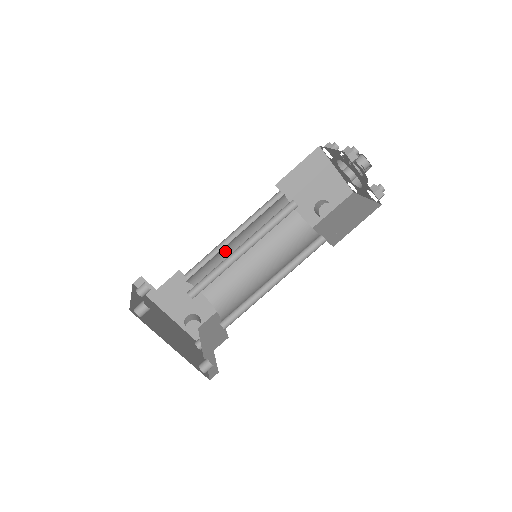
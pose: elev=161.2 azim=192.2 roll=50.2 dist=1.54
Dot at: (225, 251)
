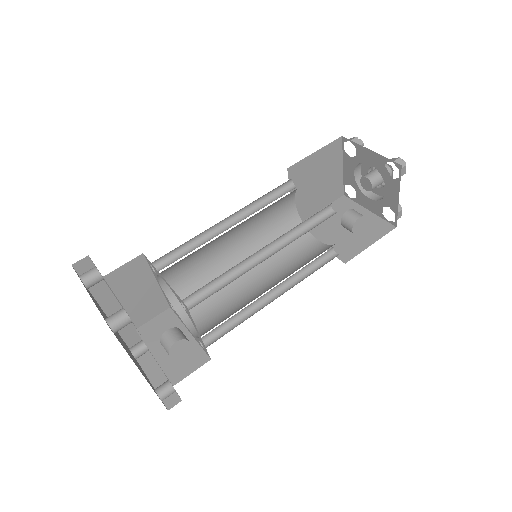
Dot at: (213, 240)
